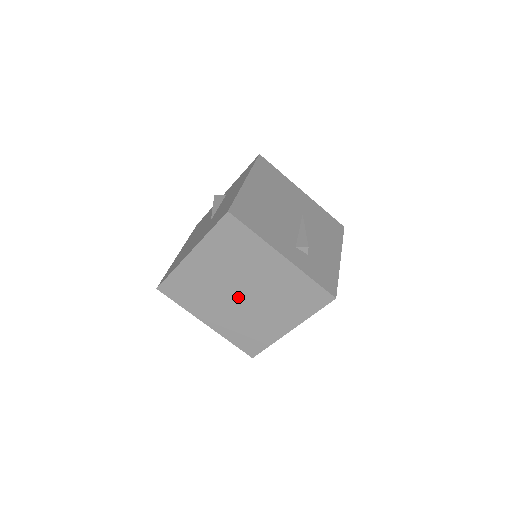
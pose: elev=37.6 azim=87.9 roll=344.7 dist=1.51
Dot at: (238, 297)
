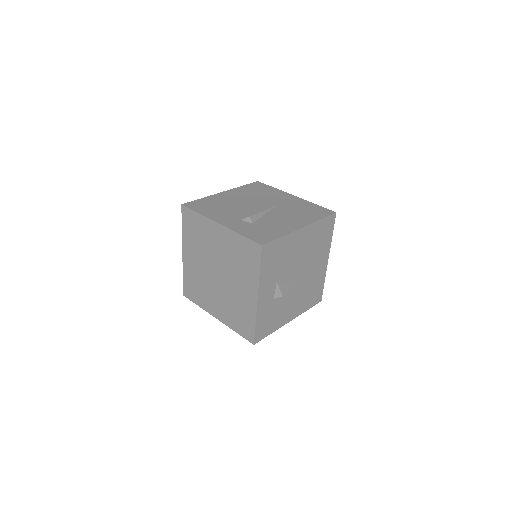
Dot at: (217, 279)
